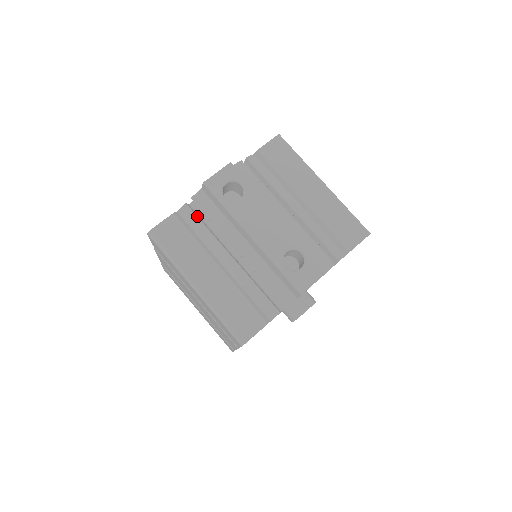
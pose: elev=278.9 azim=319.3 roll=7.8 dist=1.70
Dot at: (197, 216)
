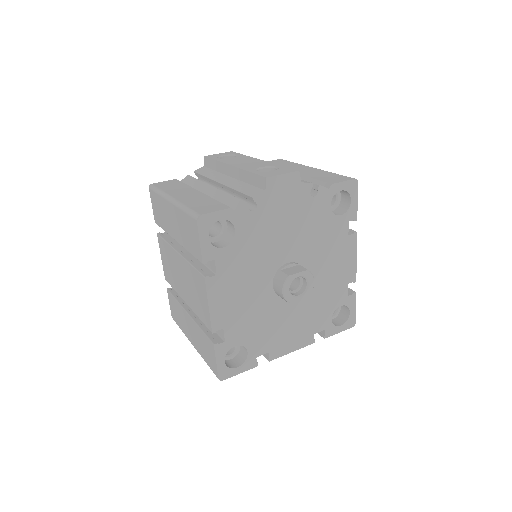
Dot at: occluded
